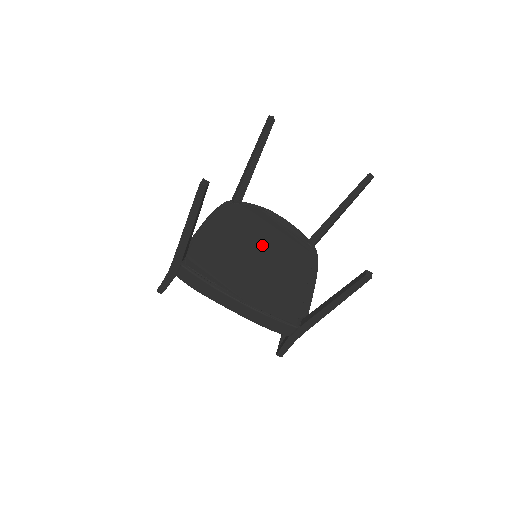
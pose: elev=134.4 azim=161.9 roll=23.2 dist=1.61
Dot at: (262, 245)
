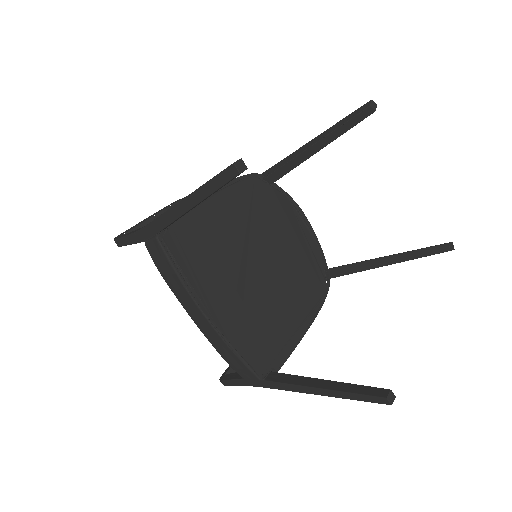
Dot at: (270, 252)
